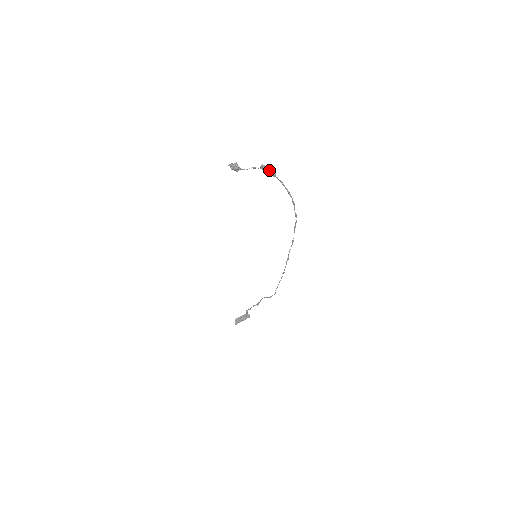
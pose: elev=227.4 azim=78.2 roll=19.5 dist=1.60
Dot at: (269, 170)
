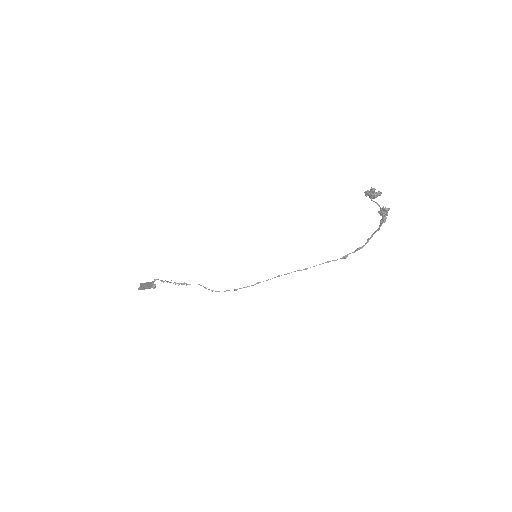
Dot at: occluded
